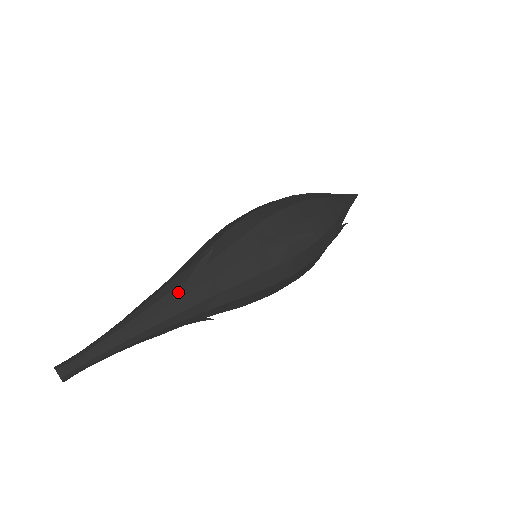
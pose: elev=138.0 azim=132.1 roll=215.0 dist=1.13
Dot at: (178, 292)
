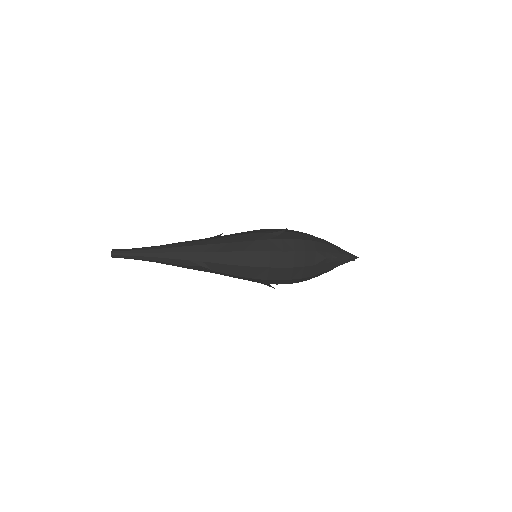
Dot at: (192, 241)
